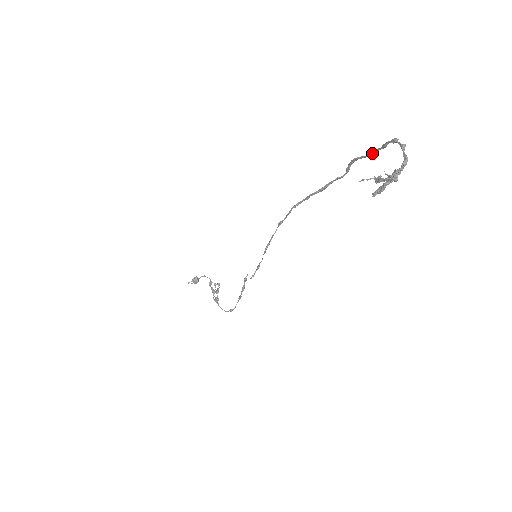
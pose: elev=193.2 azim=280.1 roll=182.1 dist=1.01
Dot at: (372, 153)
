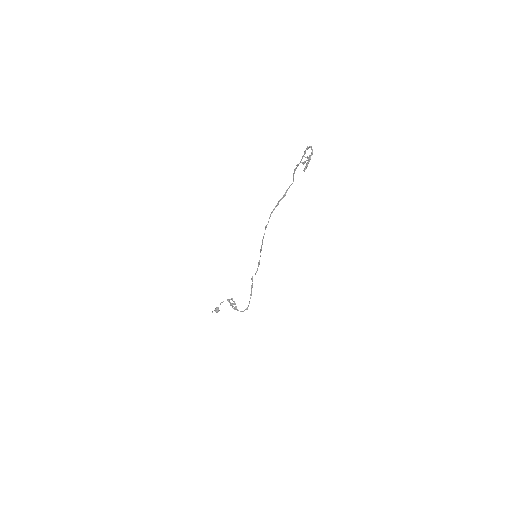
Dot at: (301, 160)
